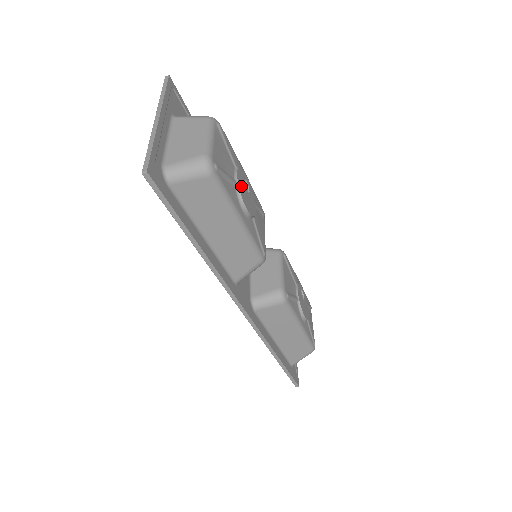
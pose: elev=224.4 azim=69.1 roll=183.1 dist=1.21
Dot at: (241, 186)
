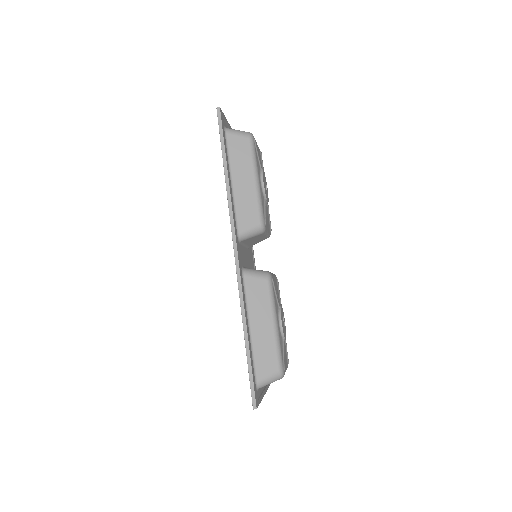
Dot at: occluded
